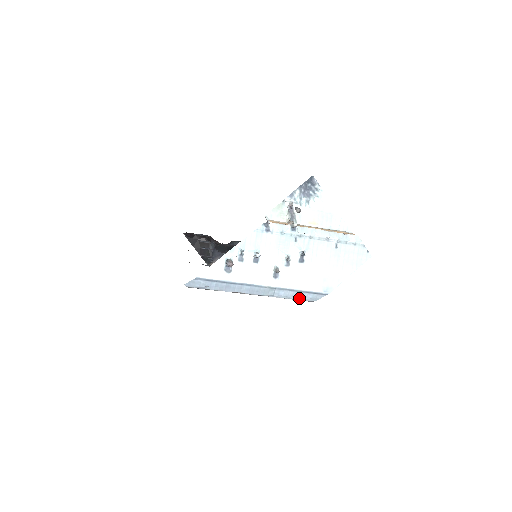
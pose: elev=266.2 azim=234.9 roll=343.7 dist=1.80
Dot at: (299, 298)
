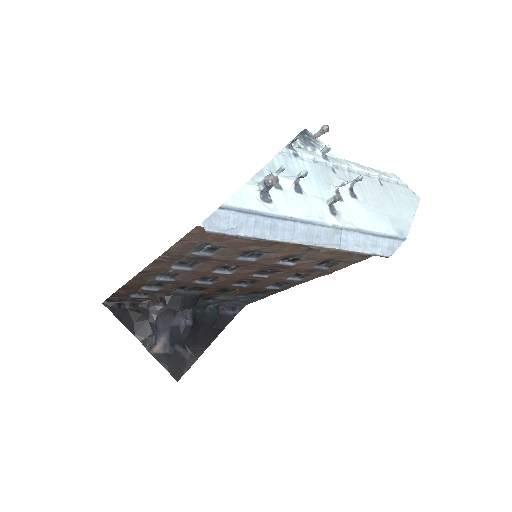
Dot at: (373, 249)
